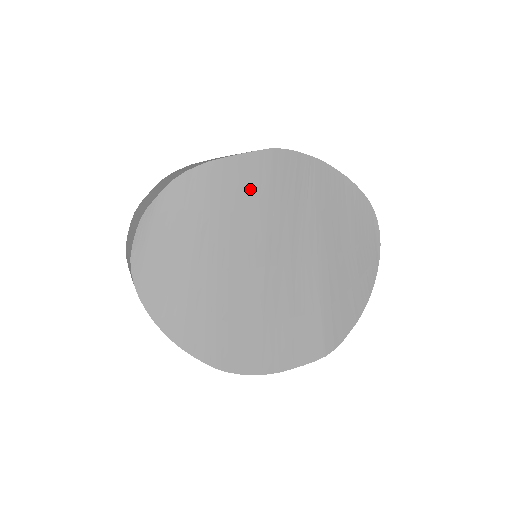
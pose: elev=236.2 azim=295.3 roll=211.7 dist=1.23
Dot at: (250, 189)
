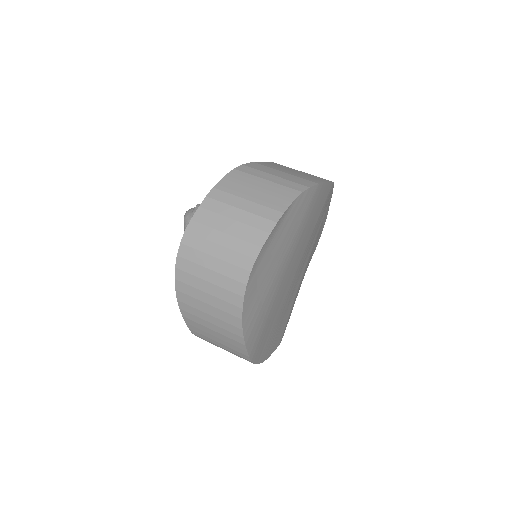
Dot at: (318, 211)
